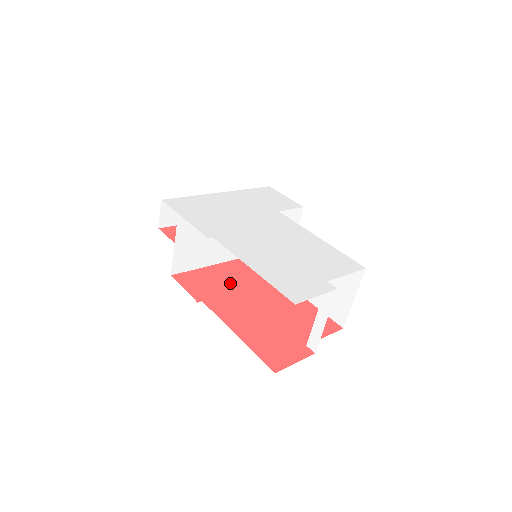
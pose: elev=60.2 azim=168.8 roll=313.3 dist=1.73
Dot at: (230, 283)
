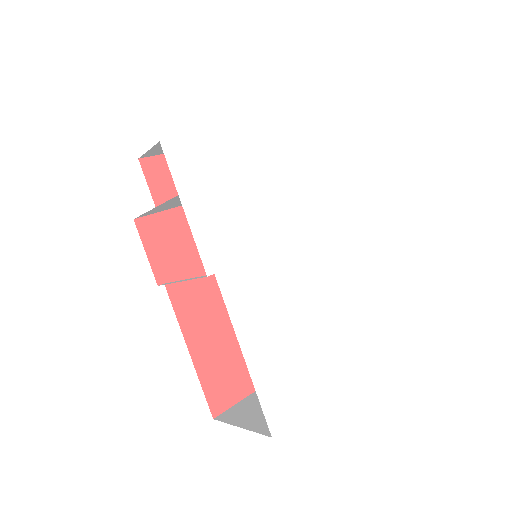
Dot at: occluded
